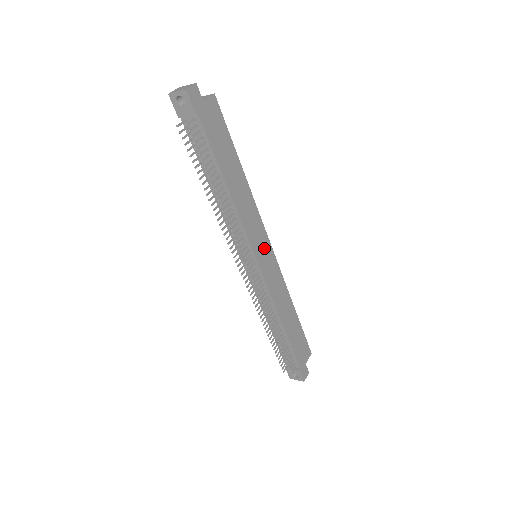
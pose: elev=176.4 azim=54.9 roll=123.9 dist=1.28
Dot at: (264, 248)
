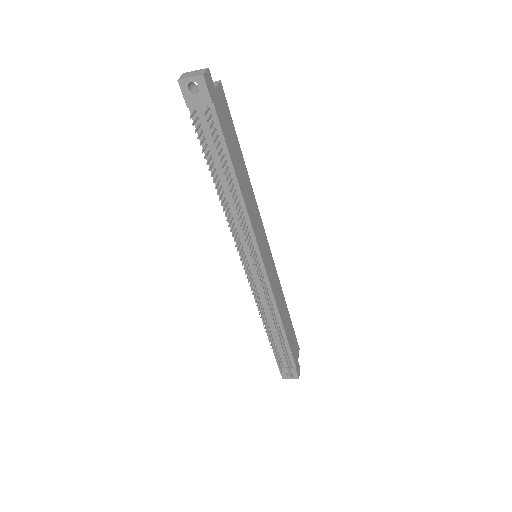
Dot at: (265, 246)
